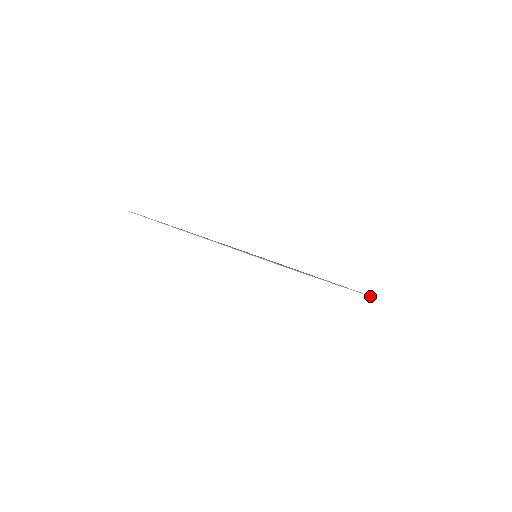
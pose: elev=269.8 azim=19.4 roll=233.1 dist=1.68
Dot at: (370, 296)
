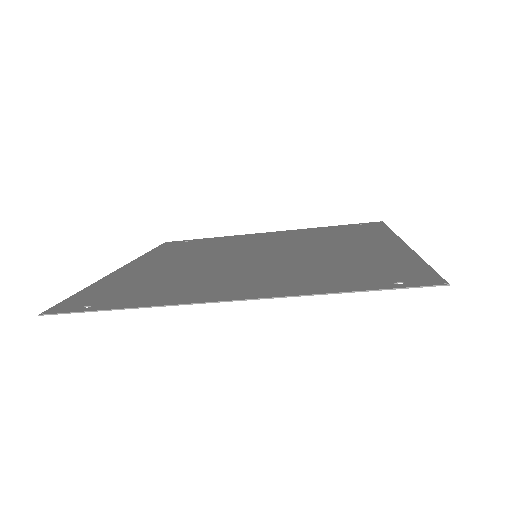
Dot at: (384, 223)
